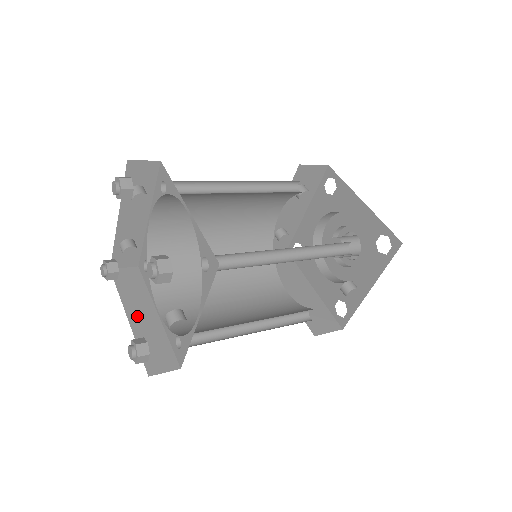
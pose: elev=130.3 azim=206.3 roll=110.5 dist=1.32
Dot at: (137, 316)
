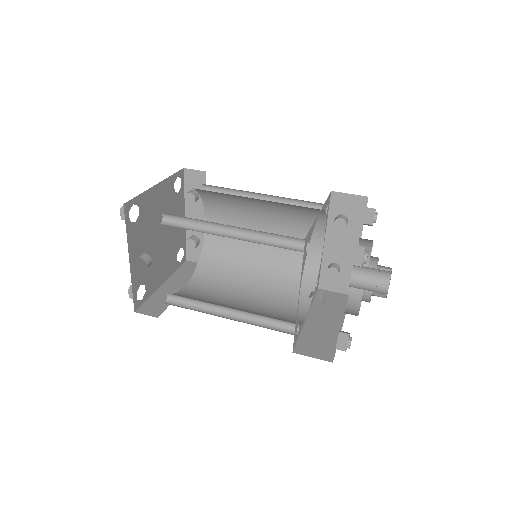
Dot at: (170, 285)
